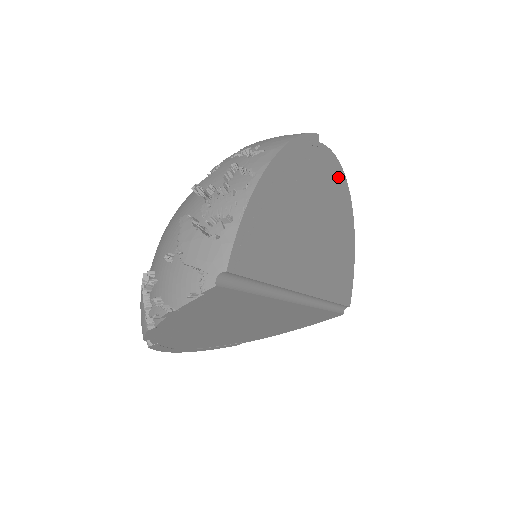
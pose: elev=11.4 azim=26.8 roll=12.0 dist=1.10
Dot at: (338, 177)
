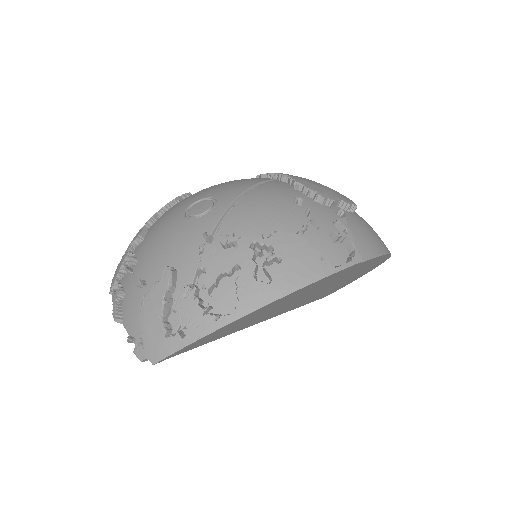
Dot at: (376, 260)
